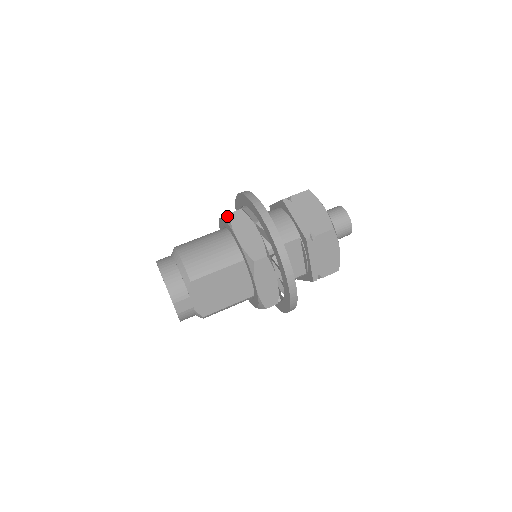
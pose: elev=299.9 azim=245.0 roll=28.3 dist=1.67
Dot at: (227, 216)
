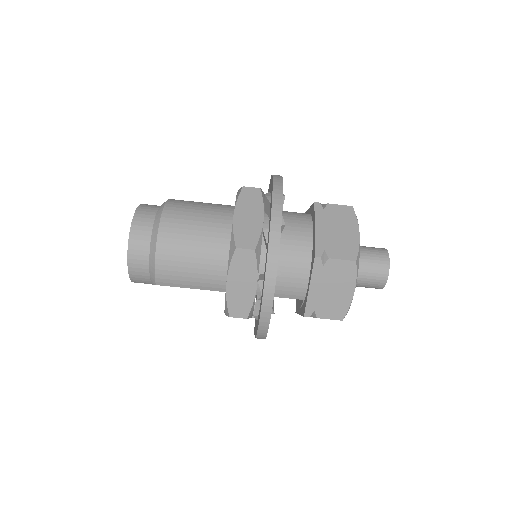
Dot at: (233, 246)
